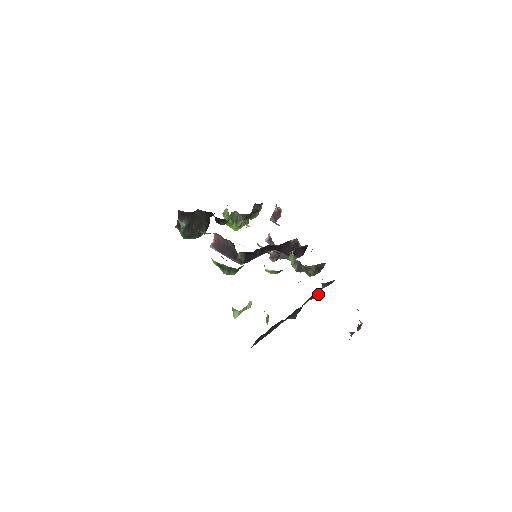
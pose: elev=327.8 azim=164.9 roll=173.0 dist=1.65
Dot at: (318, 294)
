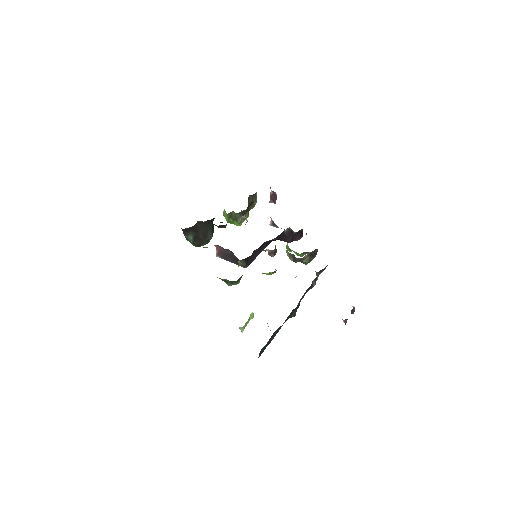
Dot at: (314, 284)
